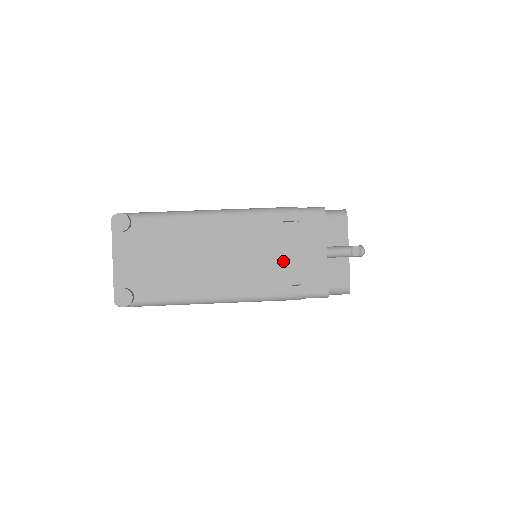
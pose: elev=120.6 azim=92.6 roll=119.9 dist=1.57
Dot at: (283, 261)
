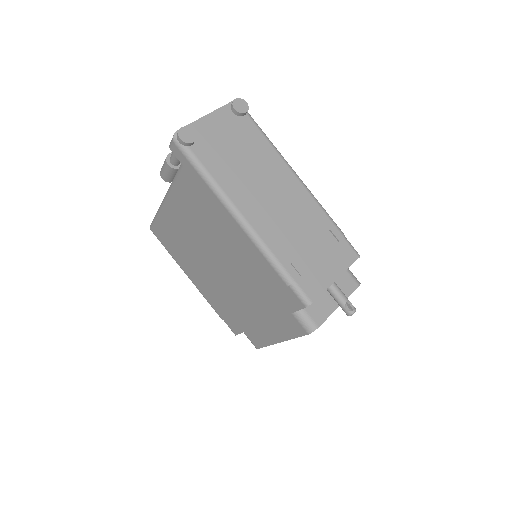
Dot at: (306, 249)
